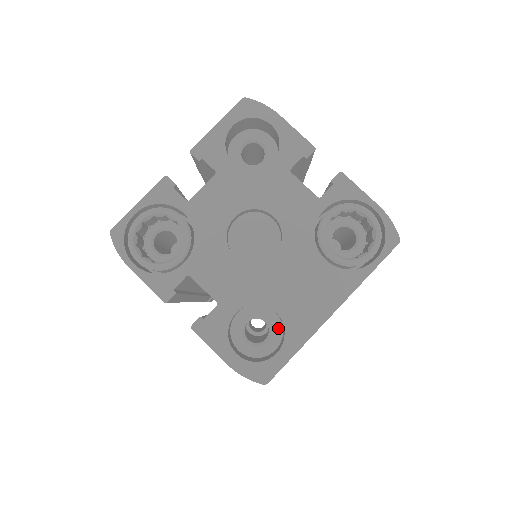
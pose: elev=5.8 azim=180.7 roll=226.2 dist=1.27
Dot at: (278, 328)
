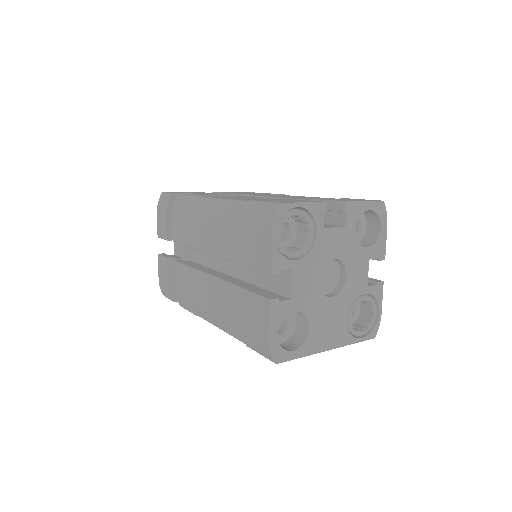
Dot at: (291, 332)
